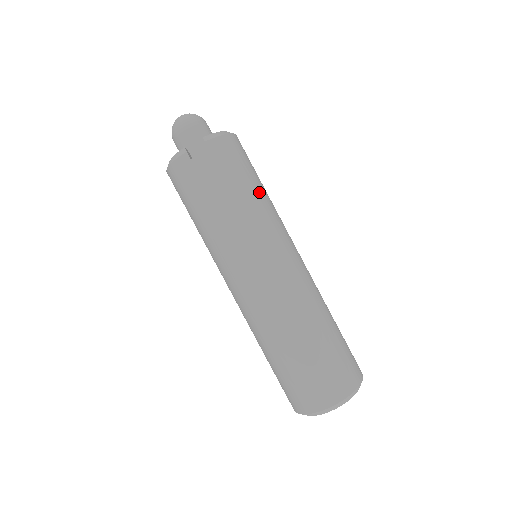
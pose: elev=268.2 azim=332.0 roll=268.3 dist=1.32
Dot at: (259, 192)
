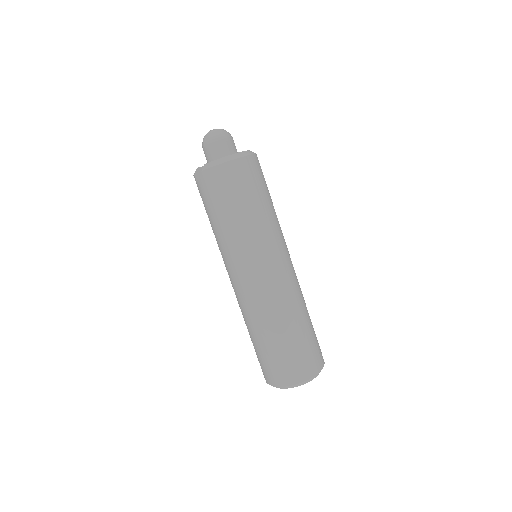
Dot at: (241, 217)
